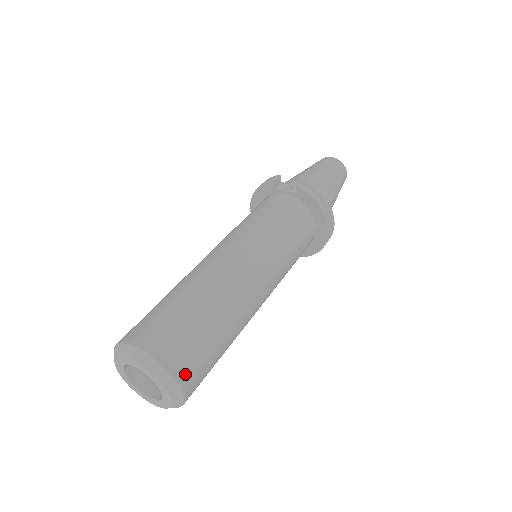
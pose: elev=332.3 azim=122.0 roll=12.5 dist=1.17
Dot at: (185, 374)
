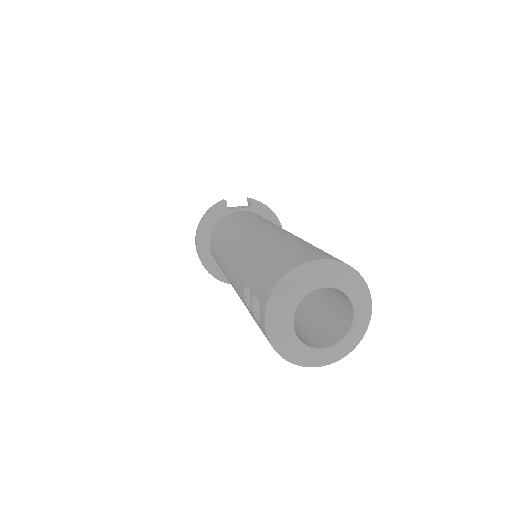
Dot at: occluded
